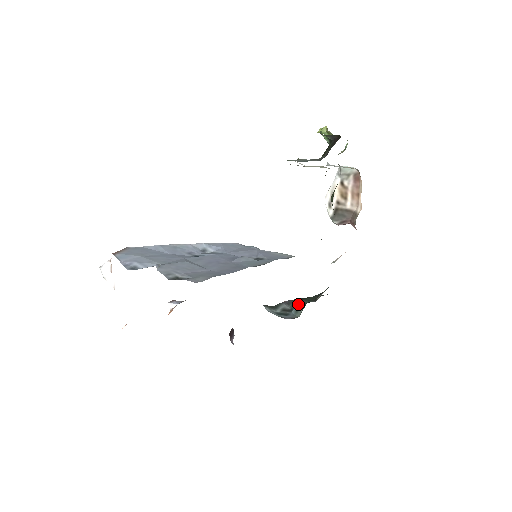
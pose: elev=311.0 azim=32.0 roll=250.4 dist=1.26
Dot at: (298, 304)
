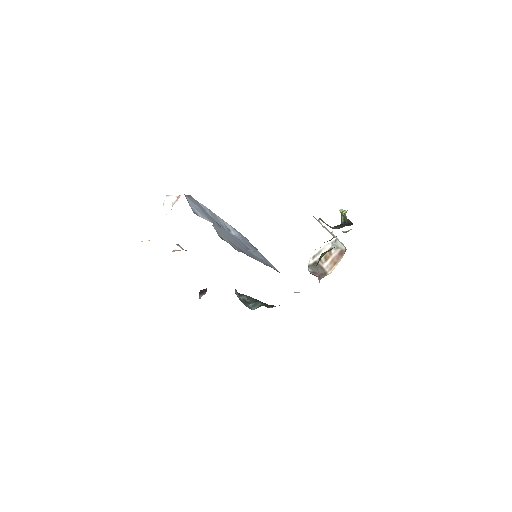
Dot at: (256, 302)
